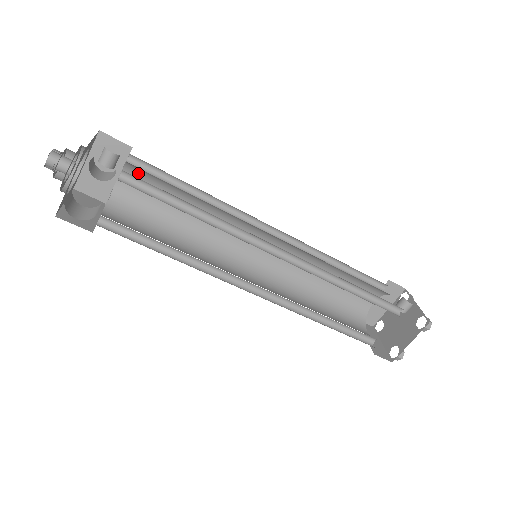
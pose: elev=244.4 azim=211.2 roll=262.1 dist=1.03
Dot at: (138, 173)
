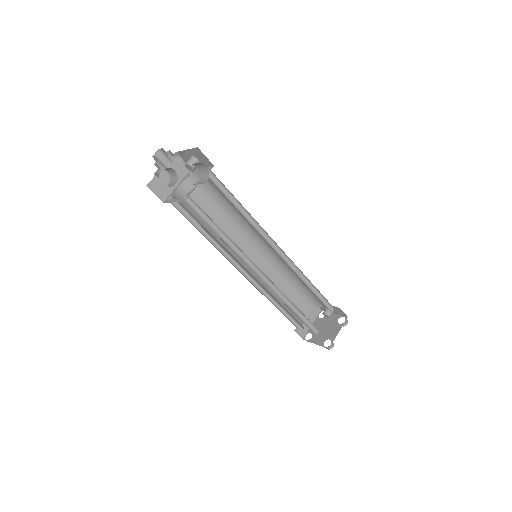
Dot at: occluded
